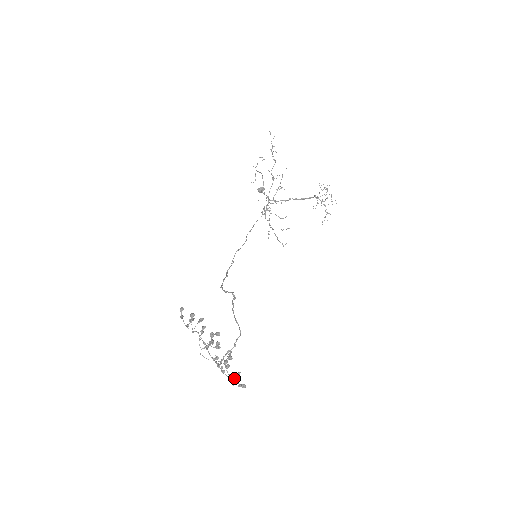
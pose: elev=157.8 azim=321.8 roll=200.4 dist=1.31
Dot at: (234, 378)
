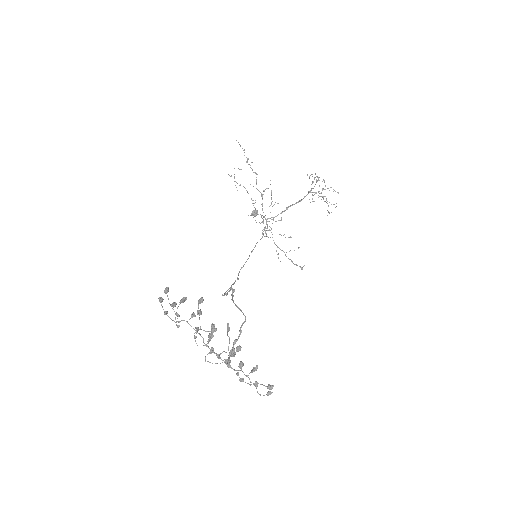
Dot at: (256, 382)
